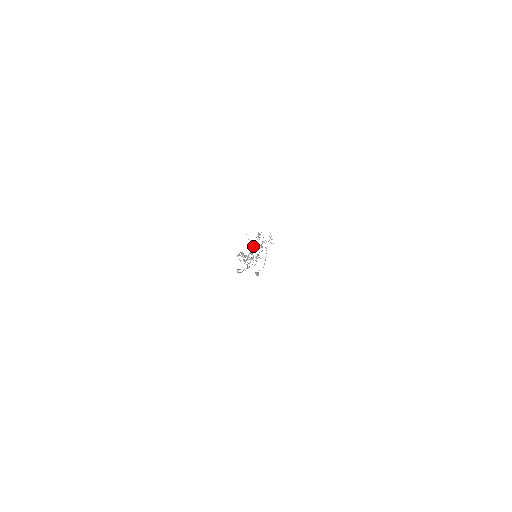
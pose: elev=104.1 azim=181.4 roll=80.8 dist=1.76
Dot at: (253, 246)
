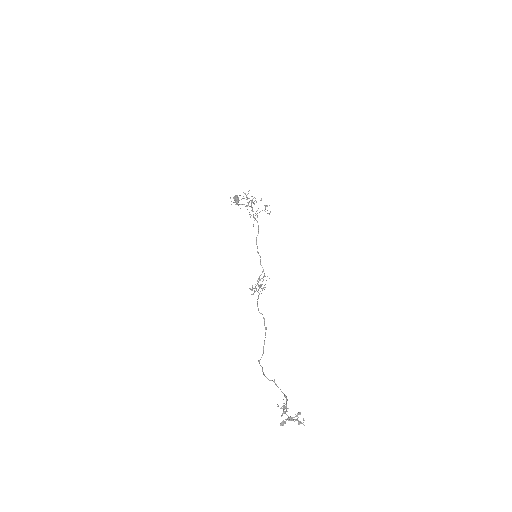
Dot at: (238, 205)
